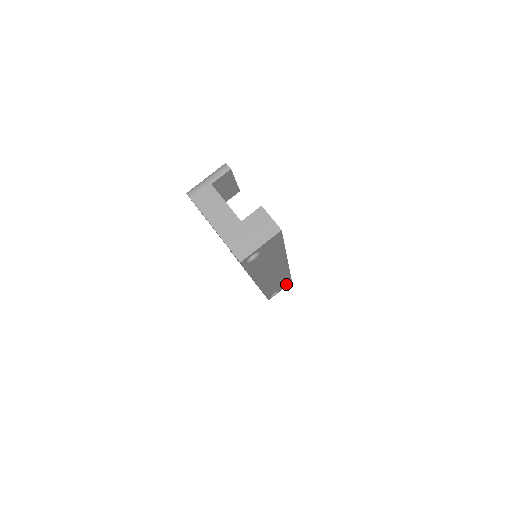
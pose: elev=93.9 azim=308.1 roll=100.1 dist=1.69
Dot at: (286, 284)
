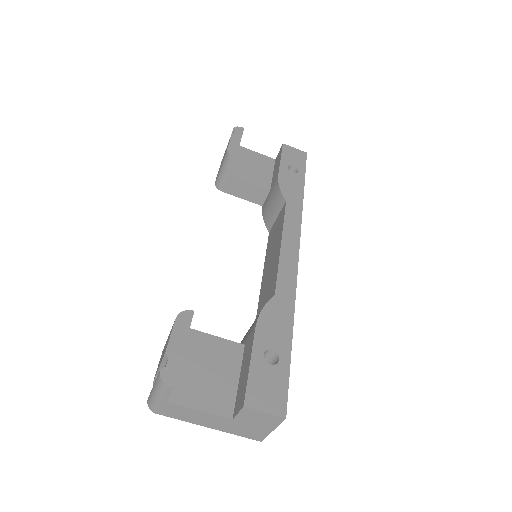
Dot at: occluded
